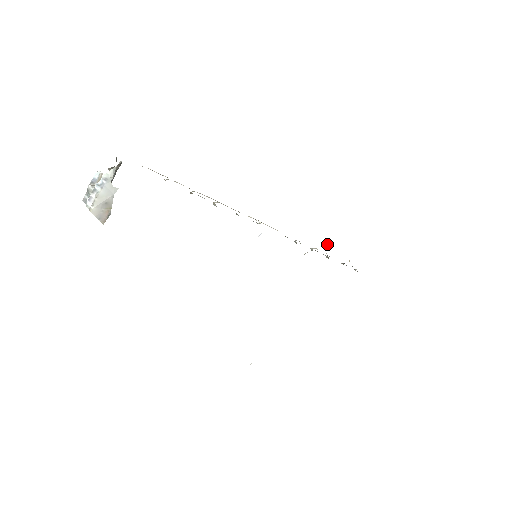
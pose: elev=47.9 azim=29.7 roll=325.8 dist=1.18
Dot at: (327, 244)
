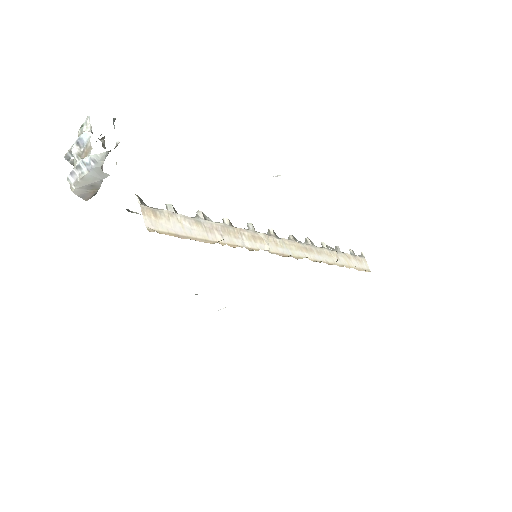
Dot at: occluded
